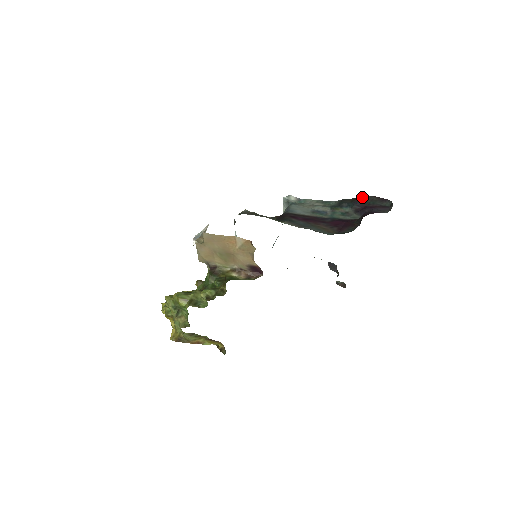
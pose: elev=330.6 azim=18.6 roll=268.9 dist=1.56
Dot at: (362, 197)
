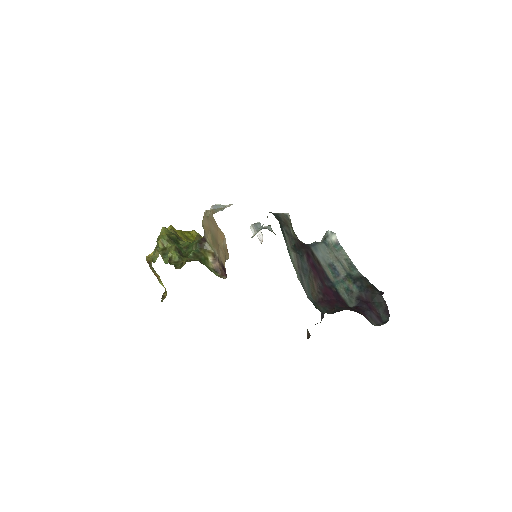
Dot at: (377, 292)
